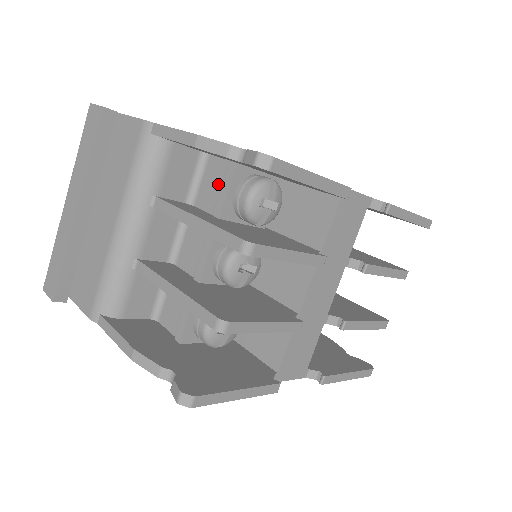
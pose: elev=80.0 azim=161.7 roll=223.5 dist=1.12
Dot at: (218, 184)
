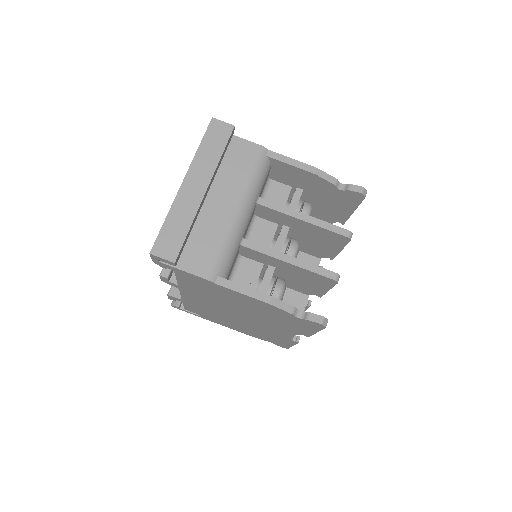
Dot at: (284, 200)
